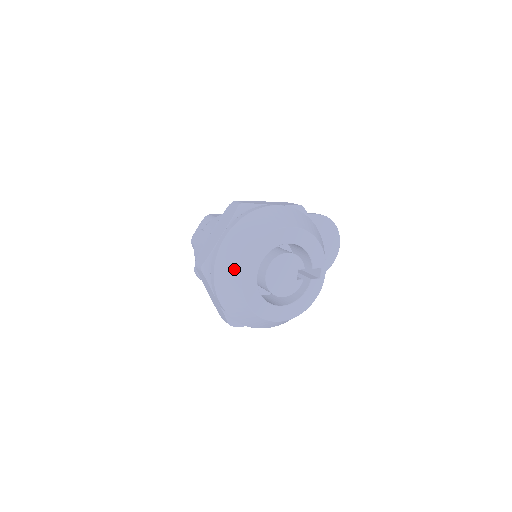
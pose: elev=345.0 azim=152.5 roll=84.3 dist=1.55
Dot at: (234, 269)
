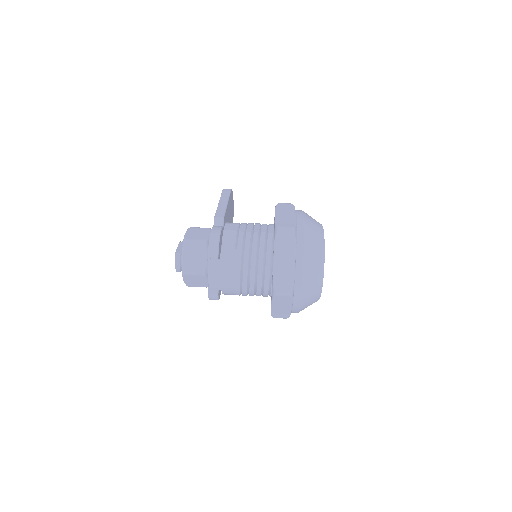
Dot at: (317, 281)
